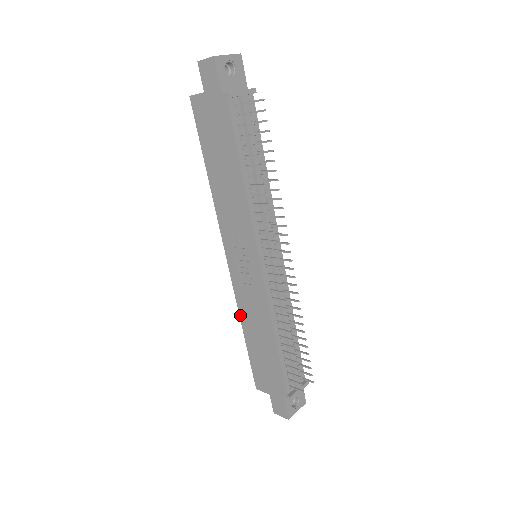
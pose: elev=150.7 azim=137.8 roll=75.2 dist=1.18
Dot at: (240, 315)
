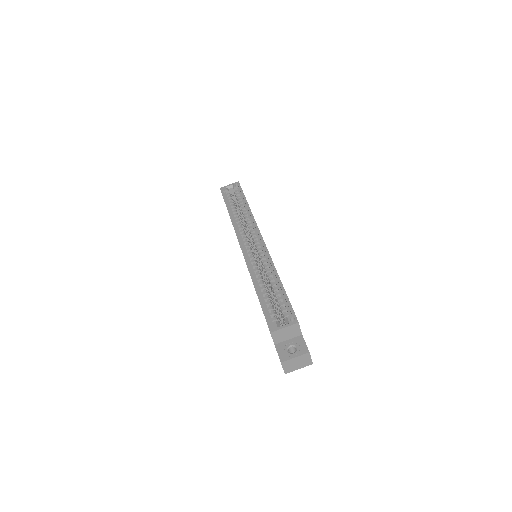
Dot at: (231, 221)
